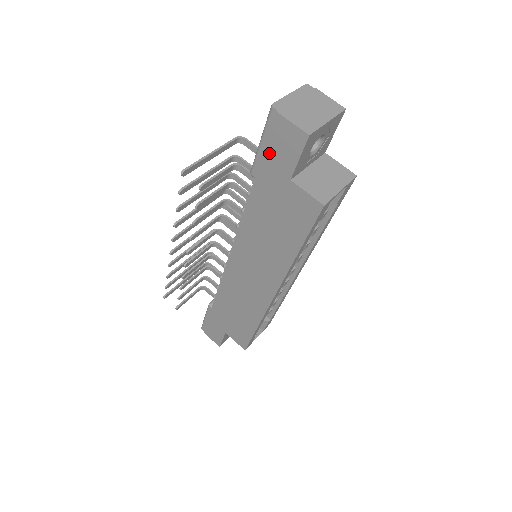
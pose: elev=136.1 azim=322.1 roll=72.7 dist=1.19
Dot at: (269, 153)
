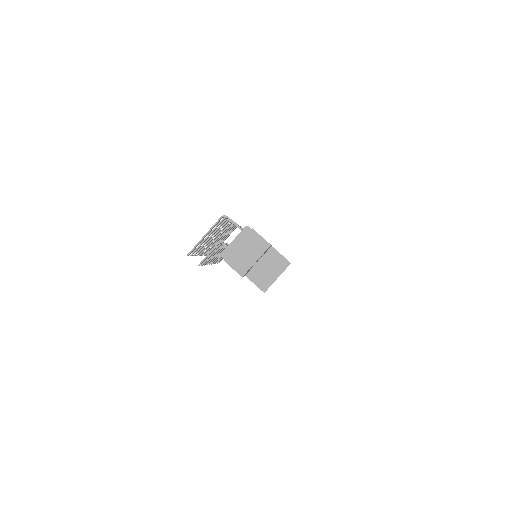
Dot at: occluded
